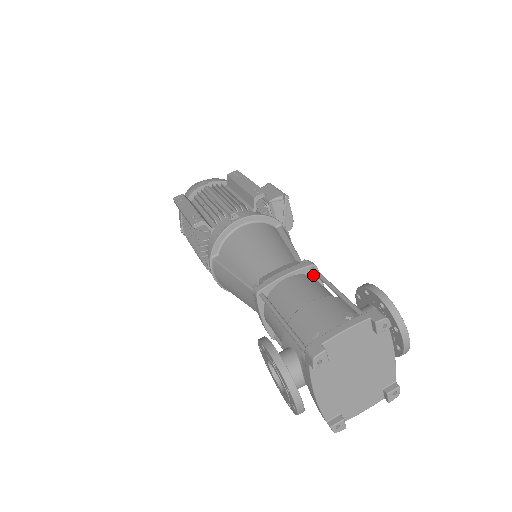
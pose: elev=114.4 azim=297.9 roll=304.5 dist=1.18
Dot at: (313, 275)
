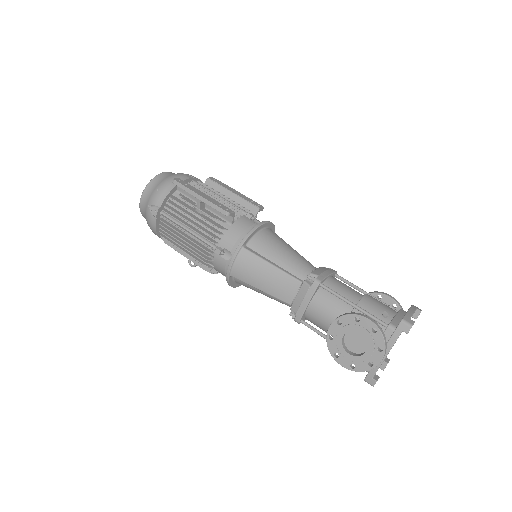
Dot at: occluded
